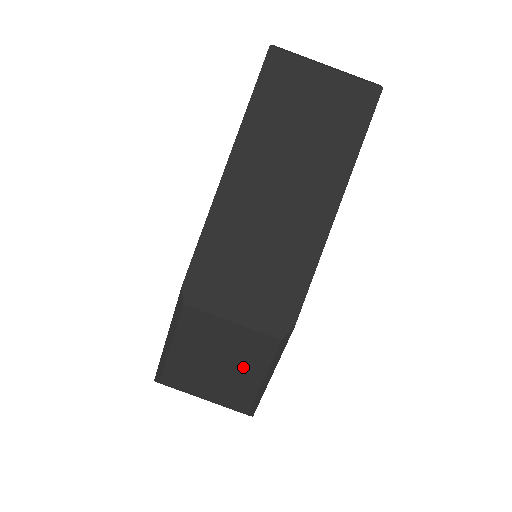
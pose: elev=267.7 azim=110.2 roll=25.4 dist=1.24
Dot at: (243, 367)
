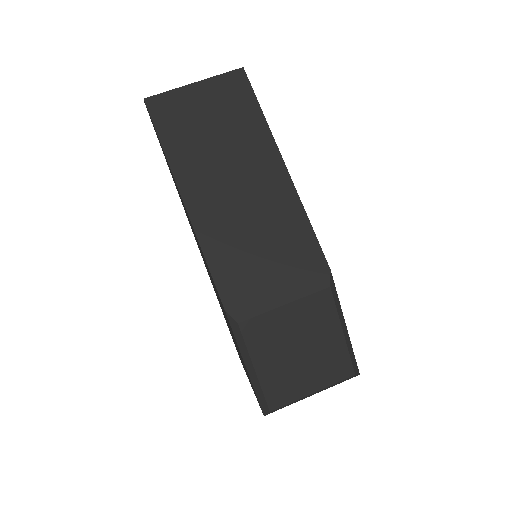
Dot at: (321, 336)
